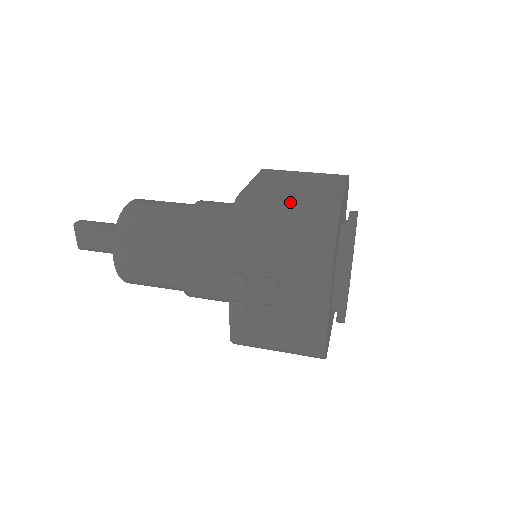
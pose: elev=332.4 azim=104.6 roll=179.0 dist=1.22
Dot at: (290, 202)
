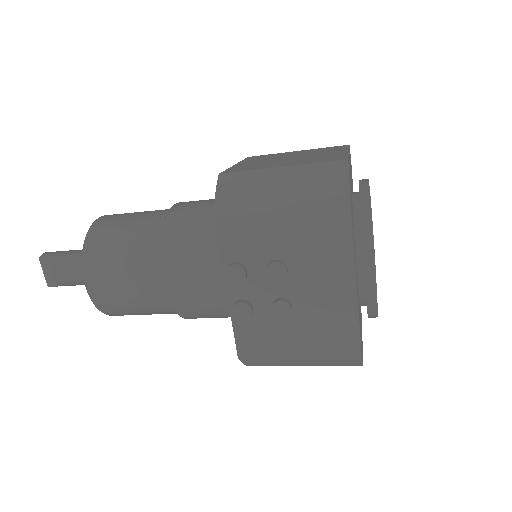
Dot at: (285, 166)
